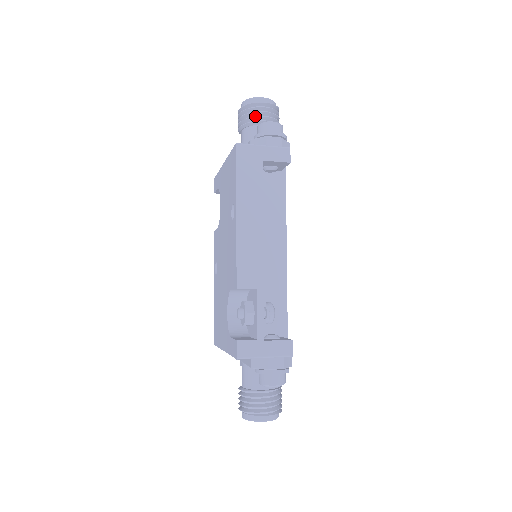
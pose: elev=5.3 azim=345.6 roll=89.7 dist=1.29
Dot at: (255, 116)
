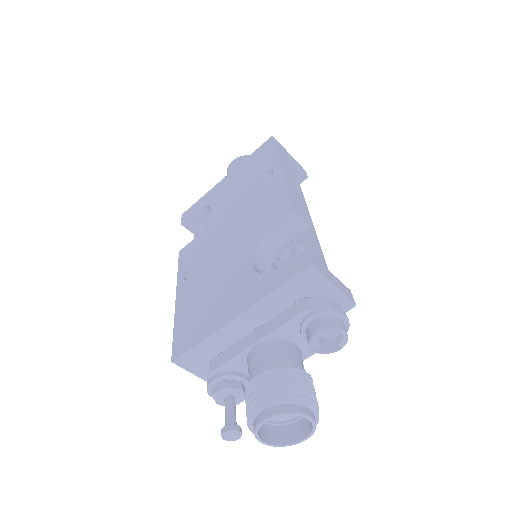
Dot at: occluded
